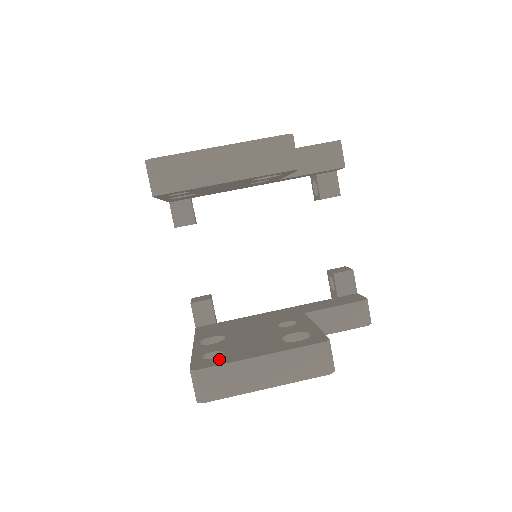
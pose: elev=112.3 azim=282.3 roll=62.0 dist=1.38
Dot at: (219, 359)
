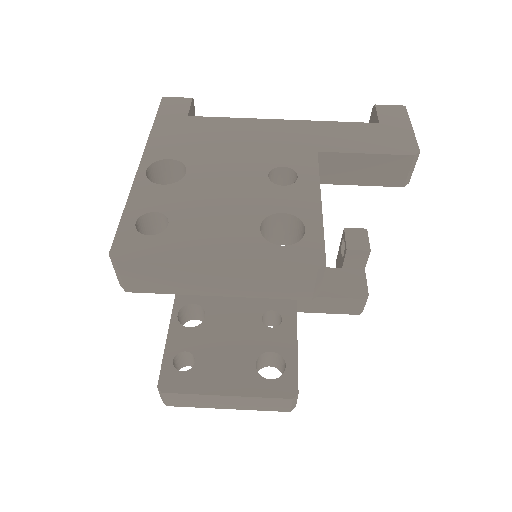
Dot at: (188, 378)
